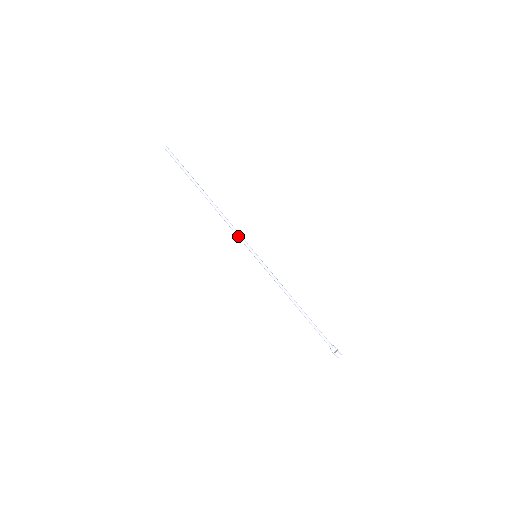
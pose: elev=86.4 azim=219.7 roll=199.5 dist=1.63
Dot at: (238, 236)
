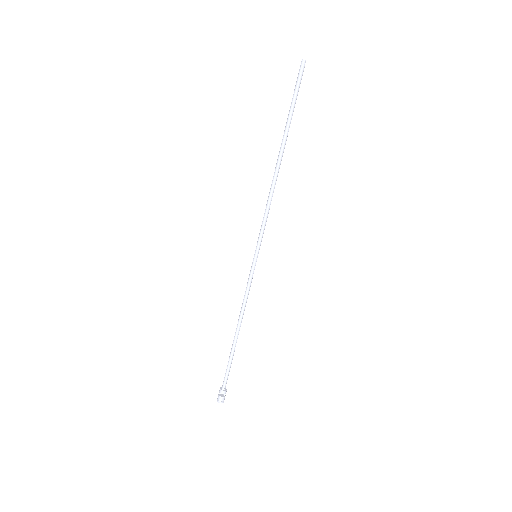
Dot at: (262, 222)
